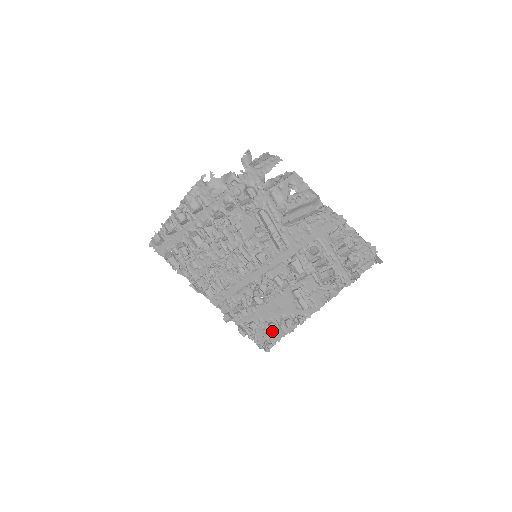
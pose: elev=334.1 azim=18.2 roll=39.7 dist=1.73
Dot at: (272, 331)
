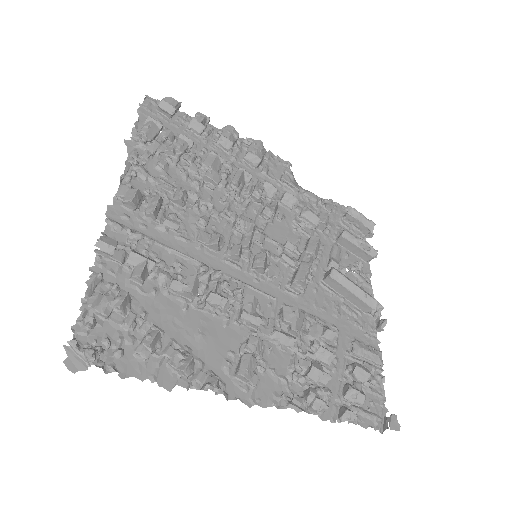
Dot at: (151, 343)
